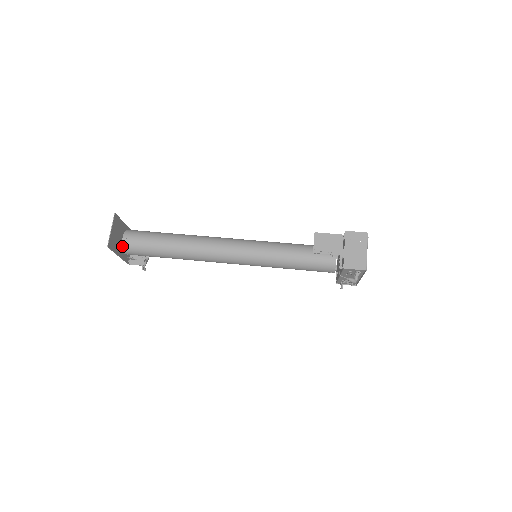
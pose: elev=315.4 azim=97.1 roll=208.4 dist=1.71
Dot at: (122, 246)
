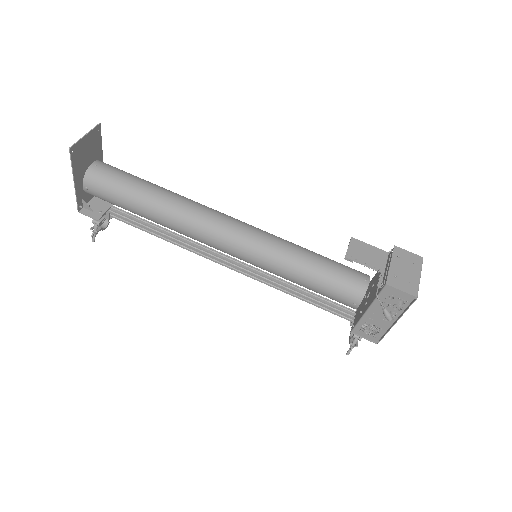
Dot at: (86, 172)
